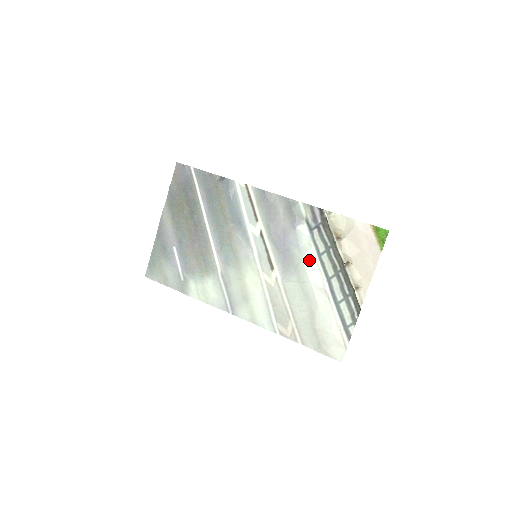
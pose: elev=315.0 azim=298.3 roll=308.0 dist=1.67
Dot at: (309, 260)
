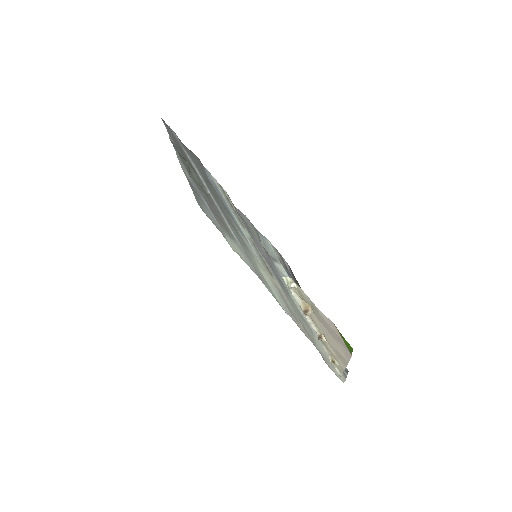
Dot at: occluded
